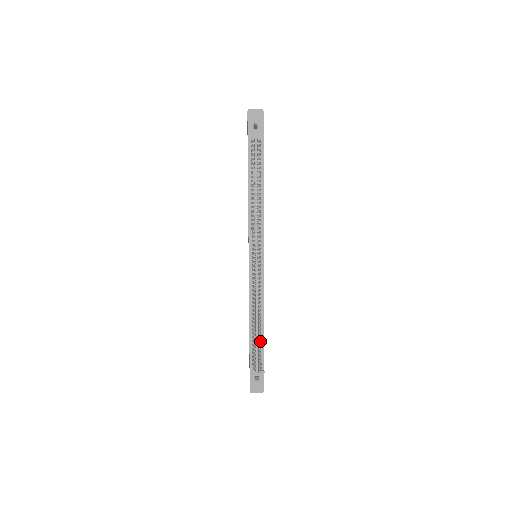
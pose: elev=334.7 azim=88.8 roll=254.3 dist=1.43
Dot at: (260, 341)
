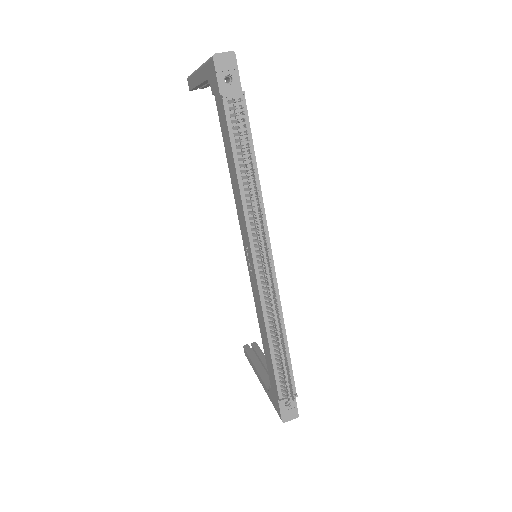
Dot at: occluded
